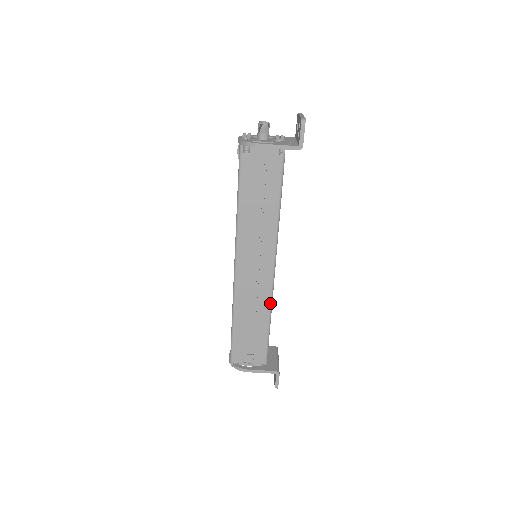
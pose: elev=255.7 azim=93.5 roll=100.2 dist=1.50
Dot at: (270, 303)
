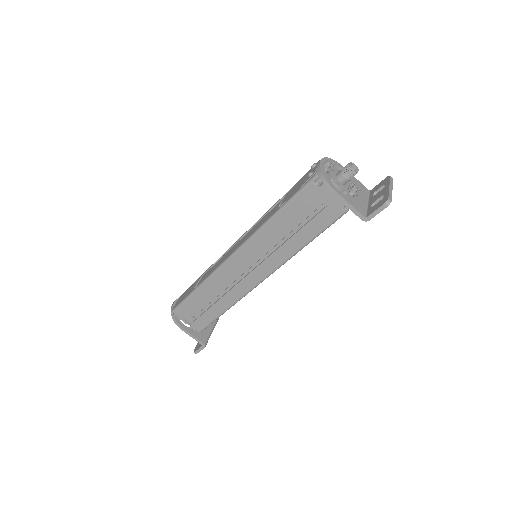
Dot at: (239, 299)
